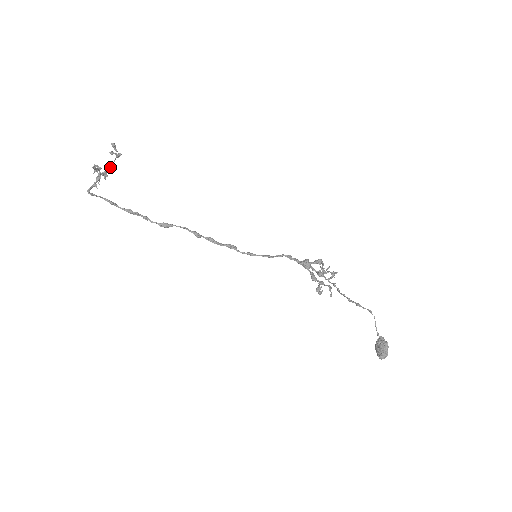
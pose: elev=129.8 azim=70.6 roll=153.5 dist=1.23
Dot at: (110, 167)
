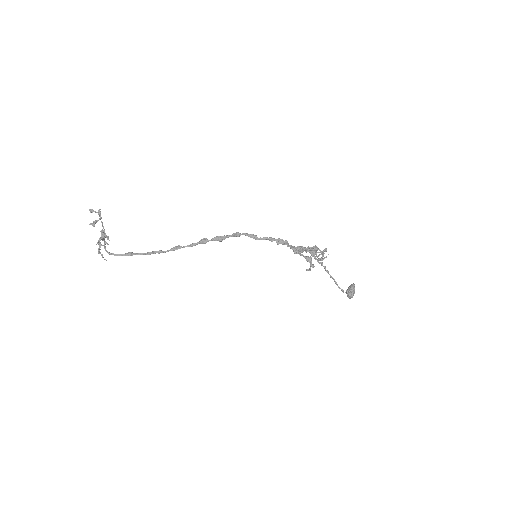
Dot at: (103, 227)
